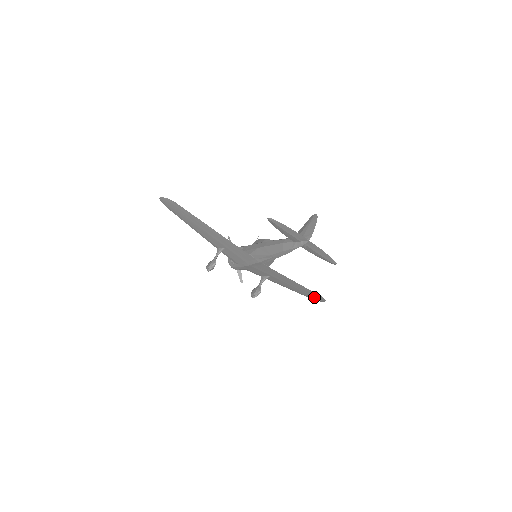
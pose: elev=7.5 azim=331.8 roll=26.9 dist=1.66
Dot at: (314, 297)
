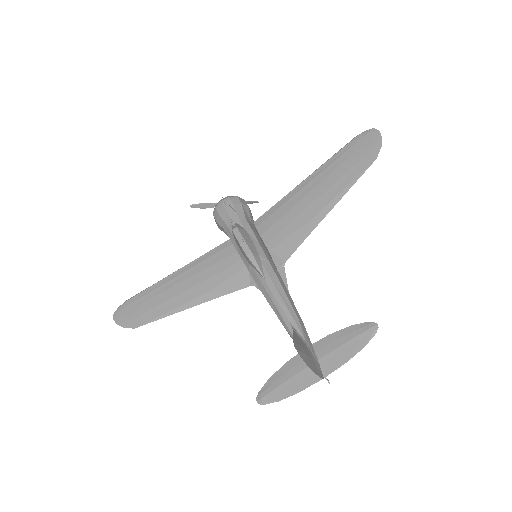
Dot at: (361, 152)
